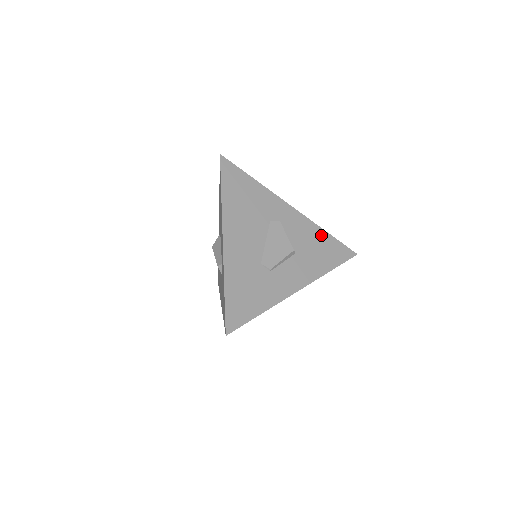
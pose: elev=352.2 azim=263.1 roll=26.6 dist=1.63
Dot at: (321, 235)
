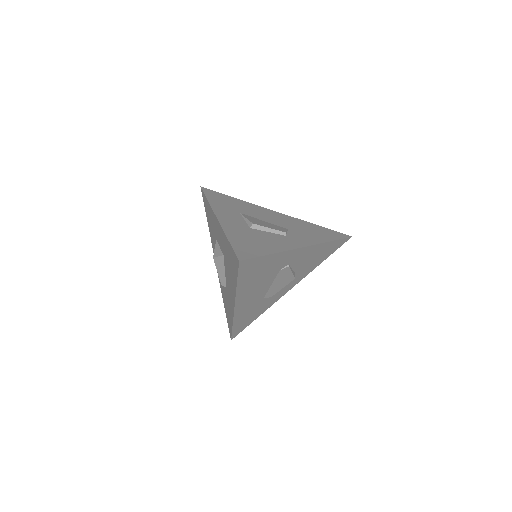
Dot at: (324, 247)
